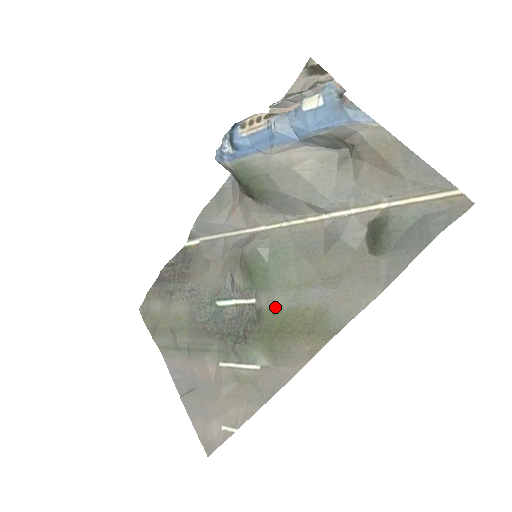
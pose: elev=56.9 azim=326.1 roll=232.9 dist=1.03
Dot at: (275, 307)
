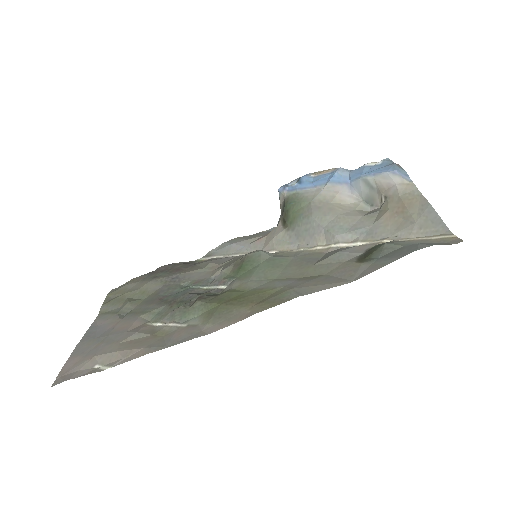
Dot at: (242, 288)
